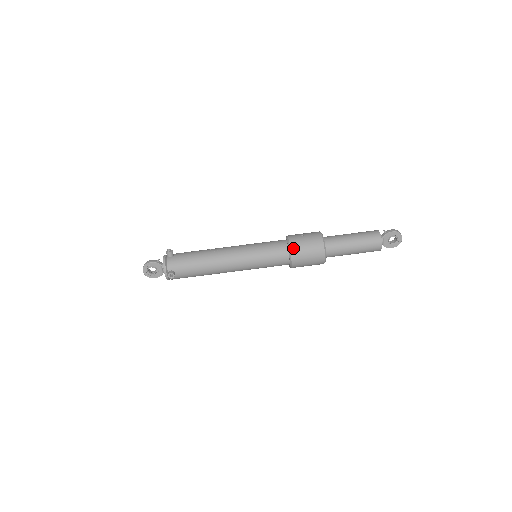
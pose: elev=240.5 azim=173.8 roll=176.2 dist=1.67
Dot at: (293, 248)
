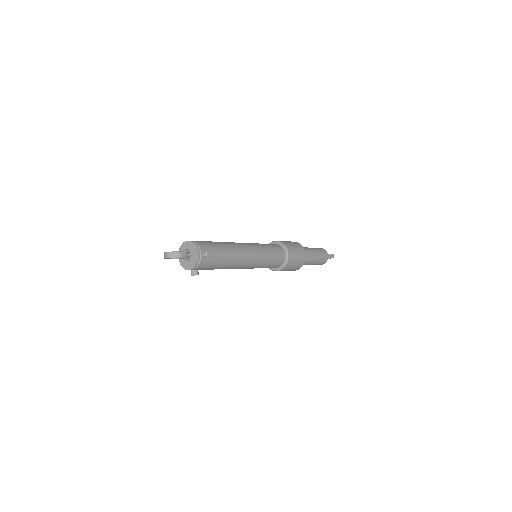
Dot at: (286, 267)
